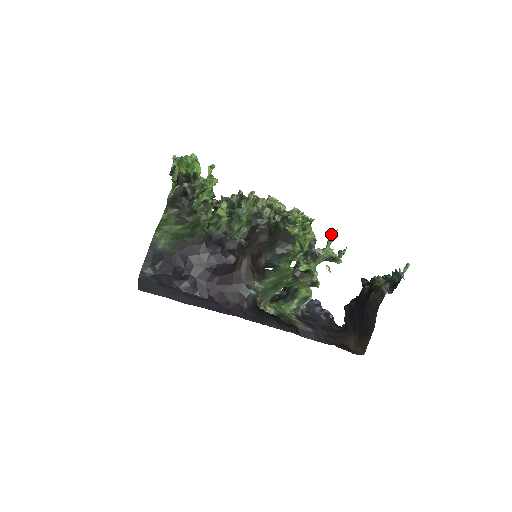
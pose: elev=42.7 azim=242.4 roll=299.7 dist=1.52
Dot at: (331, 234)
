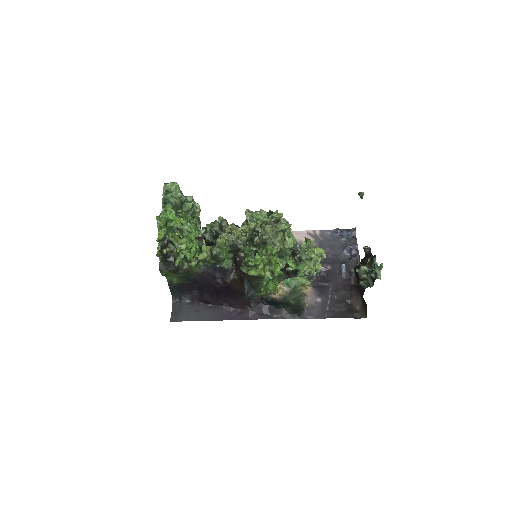
Dot at: (306, 242)
